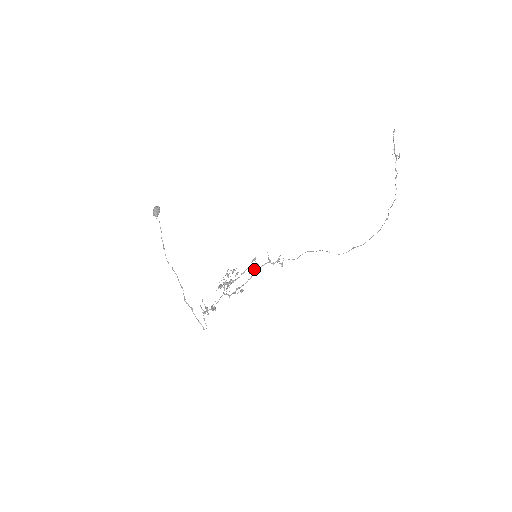
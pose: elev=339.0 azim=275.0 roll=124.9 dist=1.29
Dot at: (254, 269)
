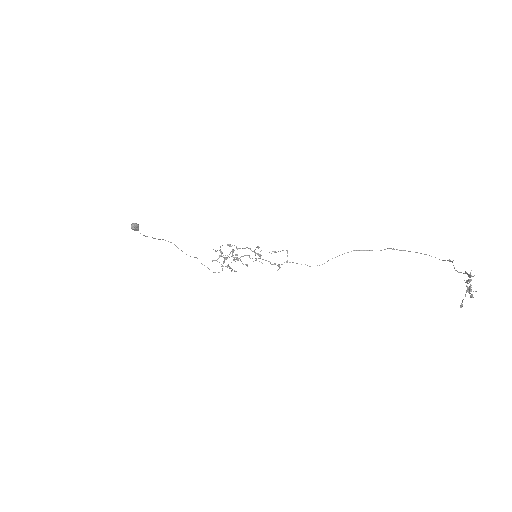
Dot at: occluded
